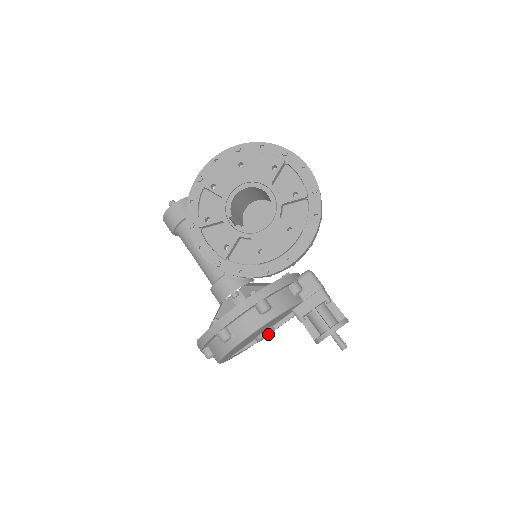
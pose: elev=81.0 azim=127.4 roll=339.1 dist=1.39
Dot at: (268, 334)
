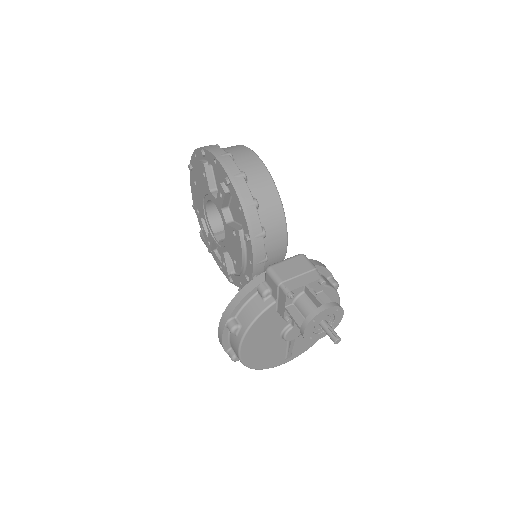
Dot at: (290, 333)
